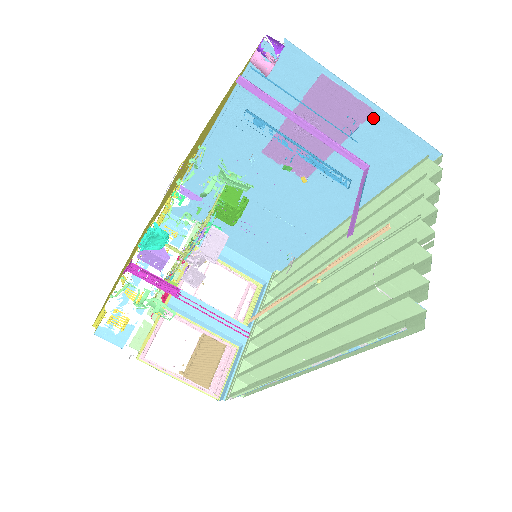
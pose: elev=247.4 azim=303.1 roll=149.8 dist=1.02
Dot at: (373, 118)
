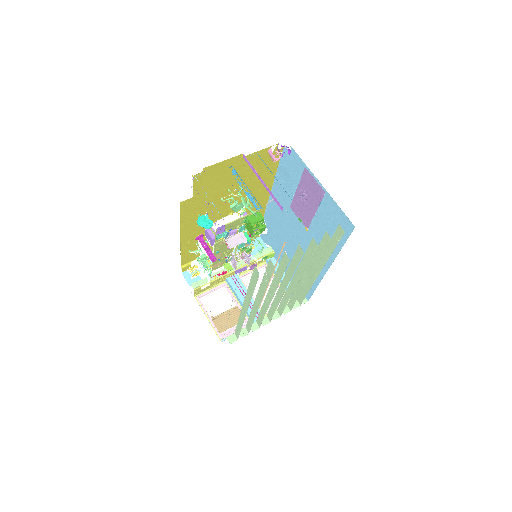
Dot at: (326, 197)
